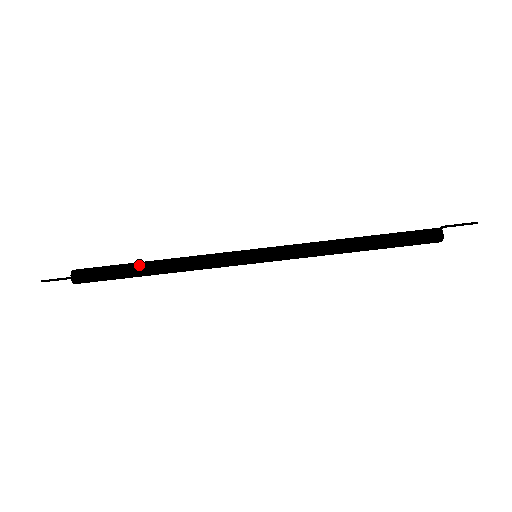
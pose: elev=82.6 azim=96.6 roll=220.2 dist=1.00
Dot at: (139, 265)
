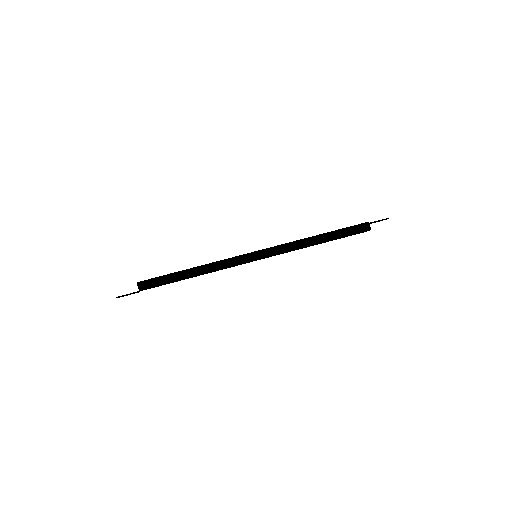
Dot at: (182, 270)
